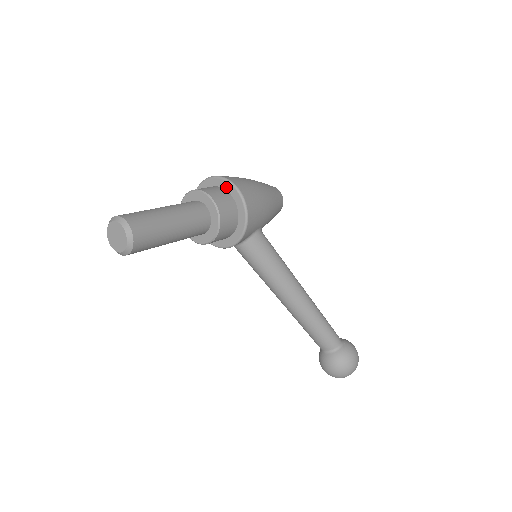
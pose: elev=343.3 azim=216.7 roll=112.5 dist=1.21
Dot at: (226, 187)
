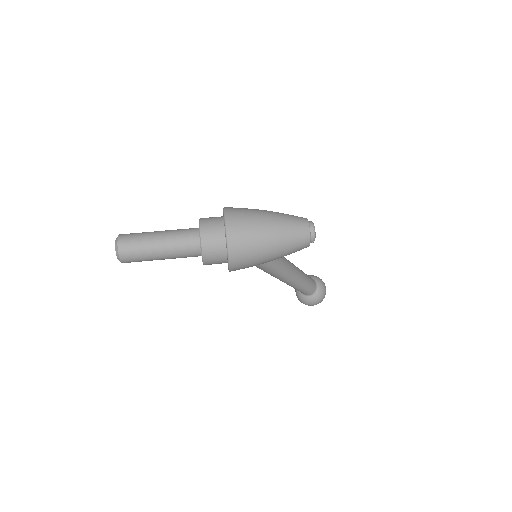
Dot at: (226, 249)
